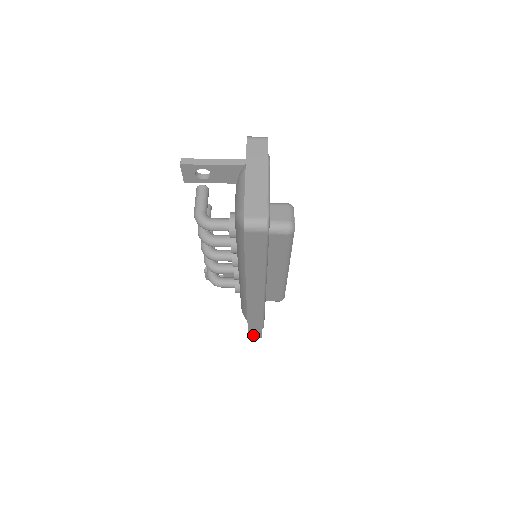
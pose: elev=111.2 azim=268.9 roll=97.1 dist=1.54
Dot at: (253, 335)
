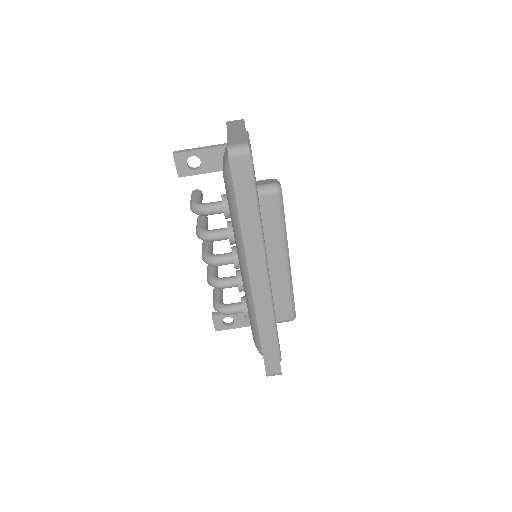
Dot at: (271, 368)
